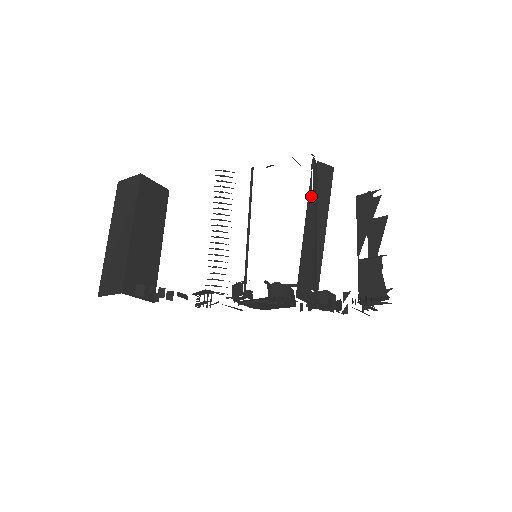
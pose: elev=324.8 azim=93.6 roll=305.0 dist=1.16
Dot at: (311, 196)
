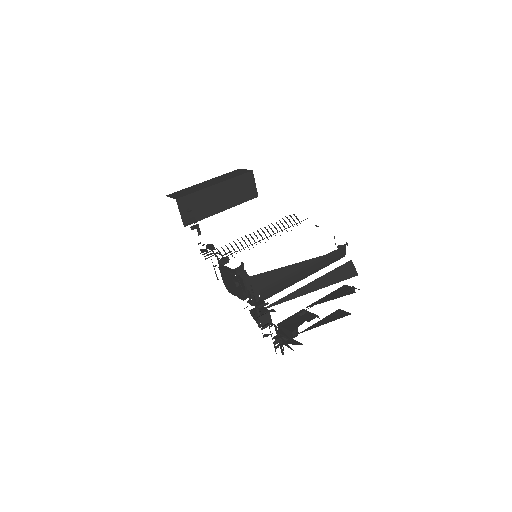
Dot at: (321, 260)
